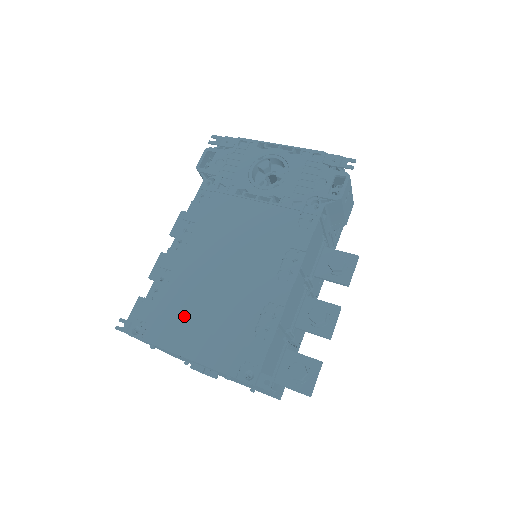
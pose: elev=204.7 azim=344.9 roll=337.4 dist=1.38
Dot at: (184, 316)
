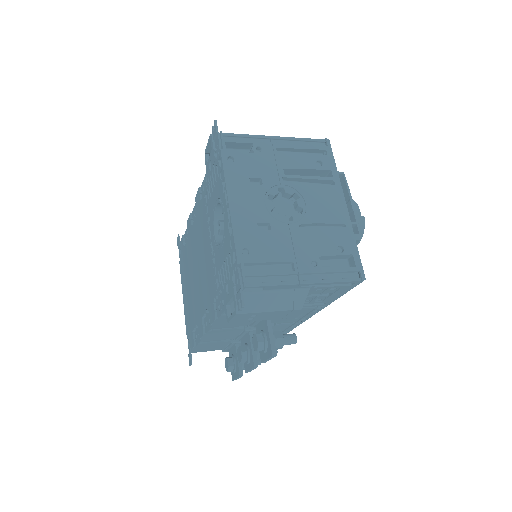
Dot at: (186, 274)
